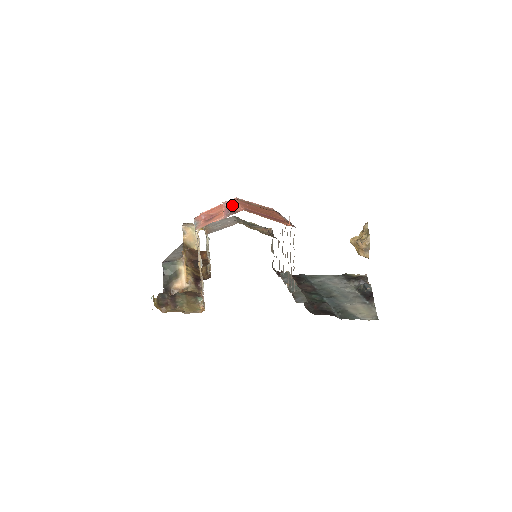
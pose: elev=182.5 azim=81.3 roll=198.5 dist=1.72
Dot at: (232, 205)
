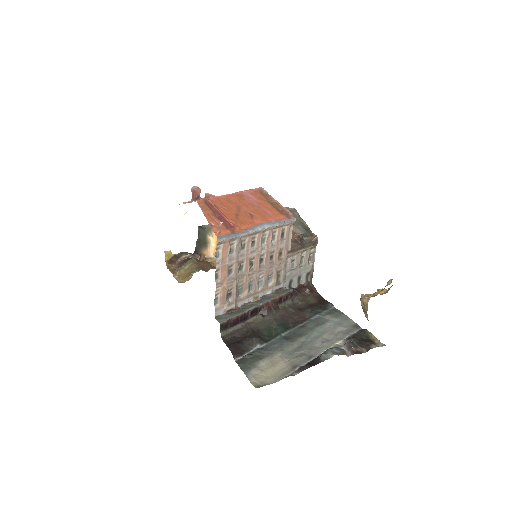
Dot at: occluded
